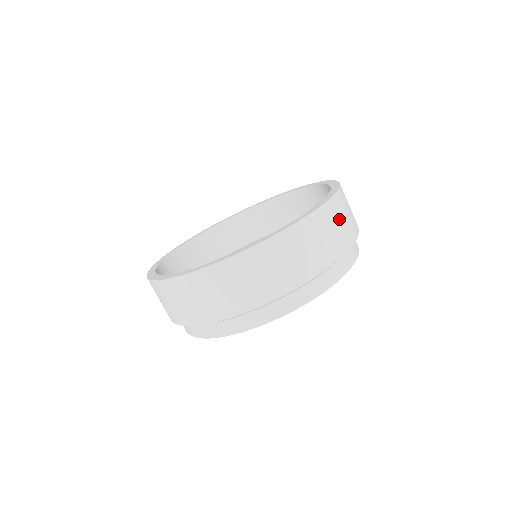
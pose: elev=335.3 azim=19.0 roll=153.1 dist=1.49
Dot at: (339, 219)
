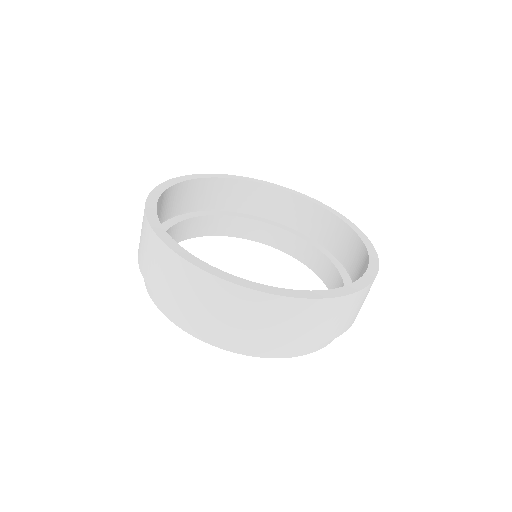
Dot at: (365, 298)
